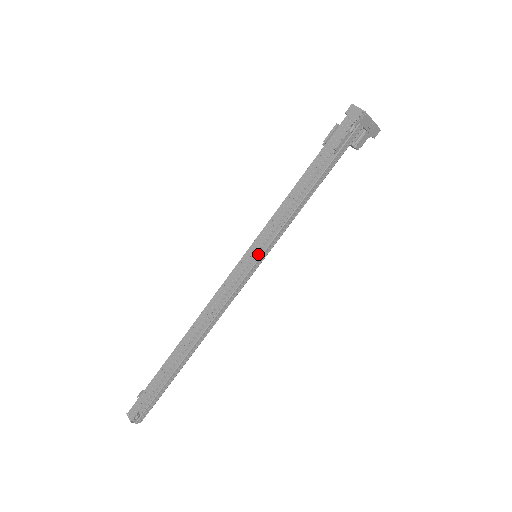
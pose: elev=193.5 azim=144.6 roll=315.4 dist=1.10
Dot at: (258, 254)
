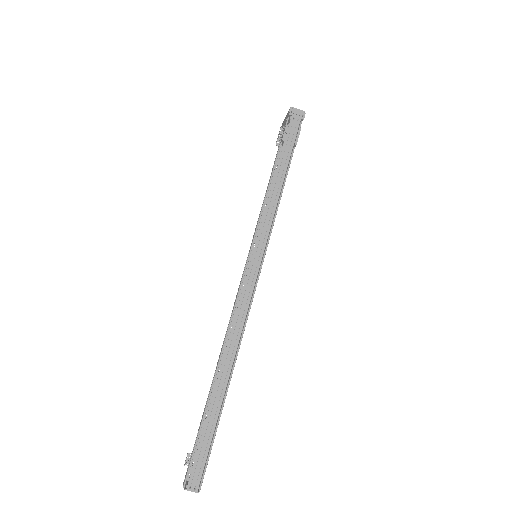
Dot at: occluded
